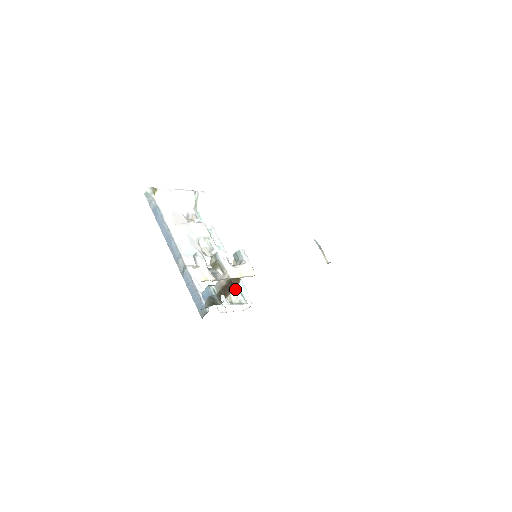
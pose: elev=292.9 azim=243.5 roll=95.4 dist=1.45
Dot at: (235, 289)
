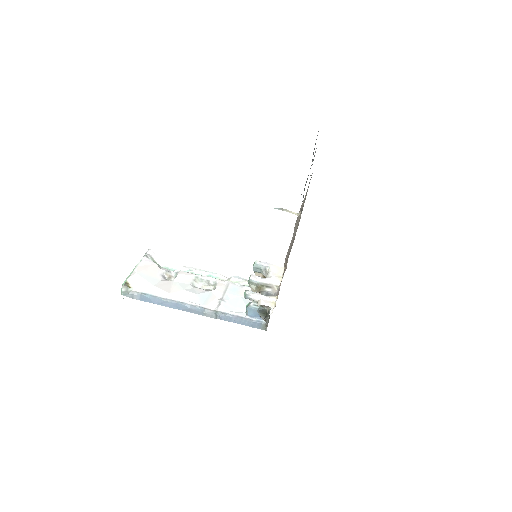
Dot at: occluded
